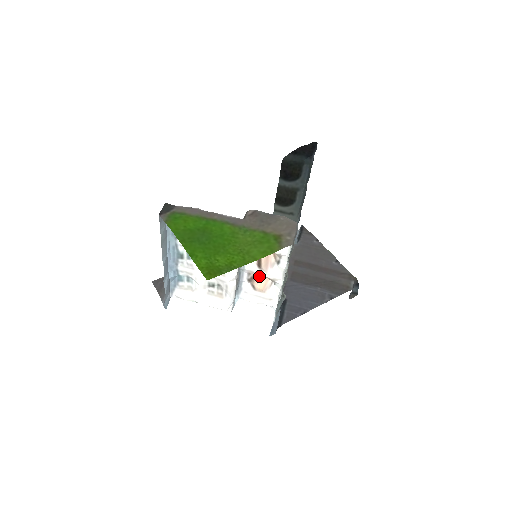
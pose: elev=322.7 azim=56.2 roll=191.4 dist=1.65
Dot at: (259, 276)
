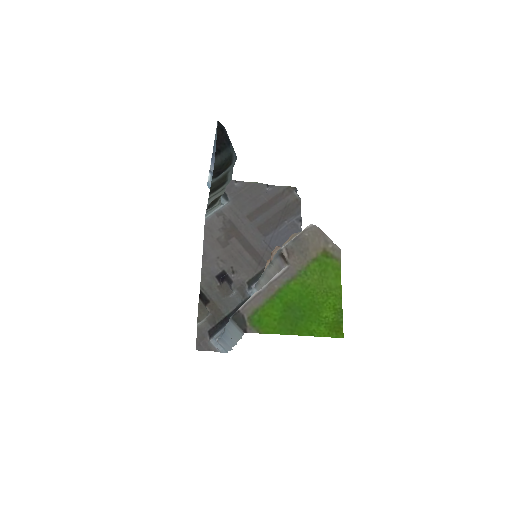
Dot at: occluded
